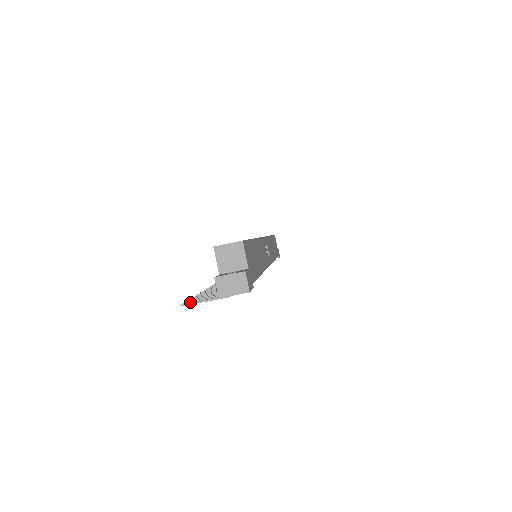
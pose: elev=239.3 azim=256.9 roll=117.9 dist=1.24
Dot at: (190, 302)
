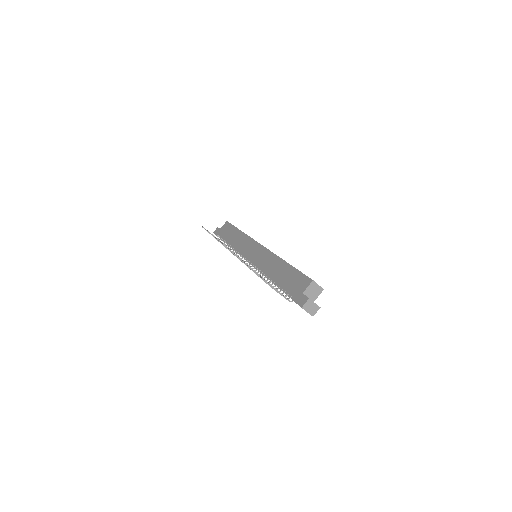
Dot at: occluded
